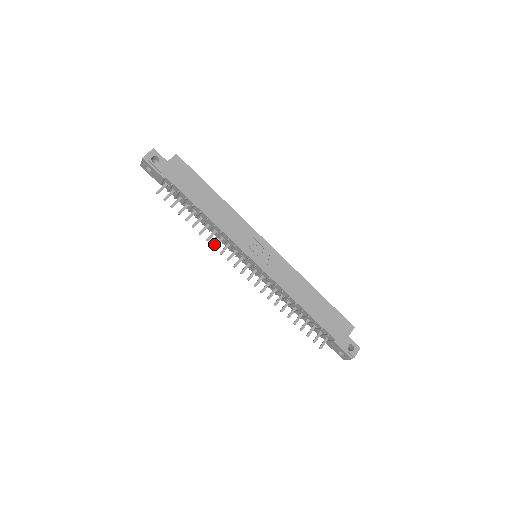
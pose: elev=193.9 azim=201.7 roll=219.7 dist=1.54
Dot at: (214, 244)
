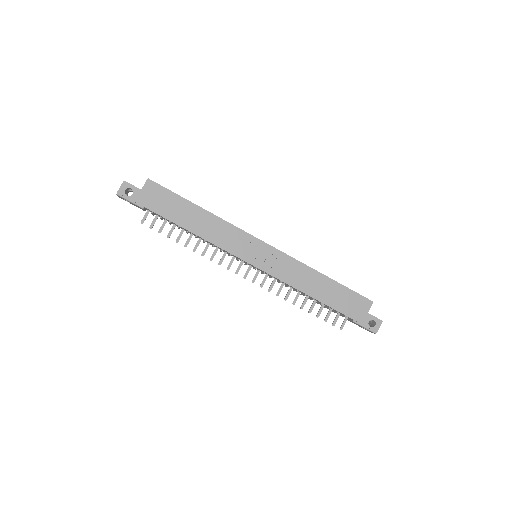
Dot at: occluded
